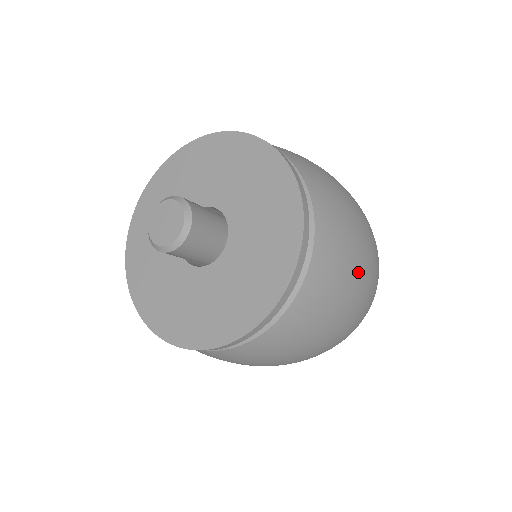
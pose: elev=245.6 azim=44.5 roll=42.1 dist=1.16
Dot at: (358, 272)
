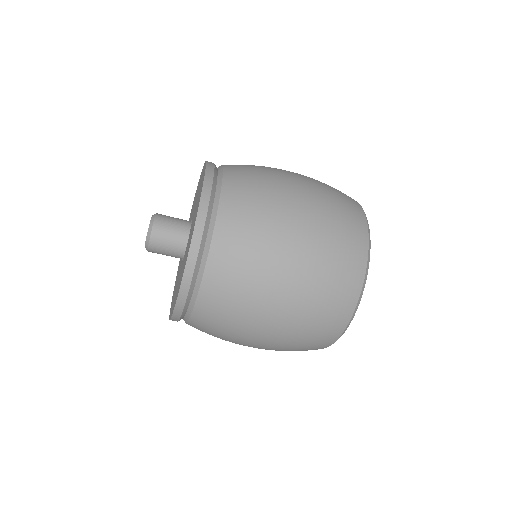
Dot at: (285, 236)
